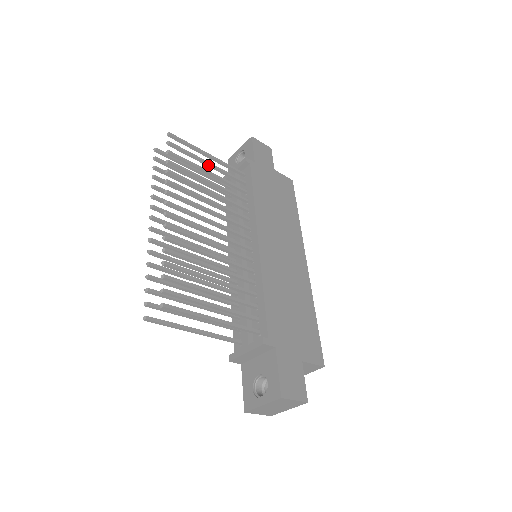
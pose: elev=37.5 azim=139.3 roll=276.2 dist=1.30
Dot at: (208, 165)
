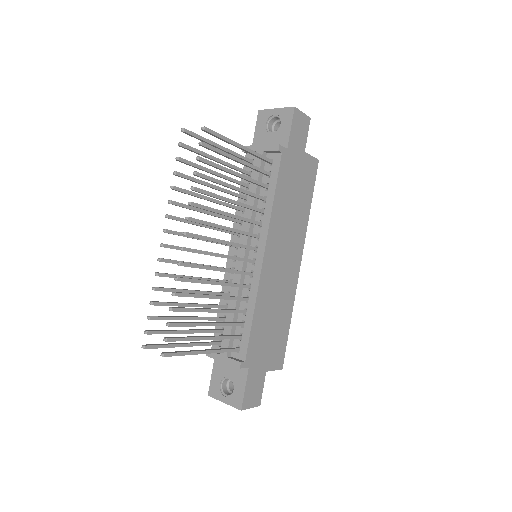
Dot at: (237, 161)
